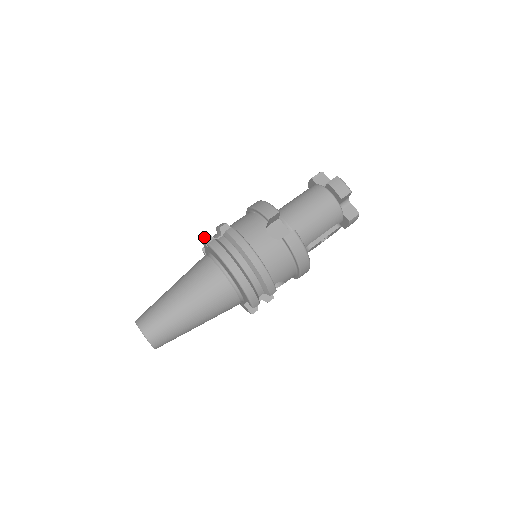
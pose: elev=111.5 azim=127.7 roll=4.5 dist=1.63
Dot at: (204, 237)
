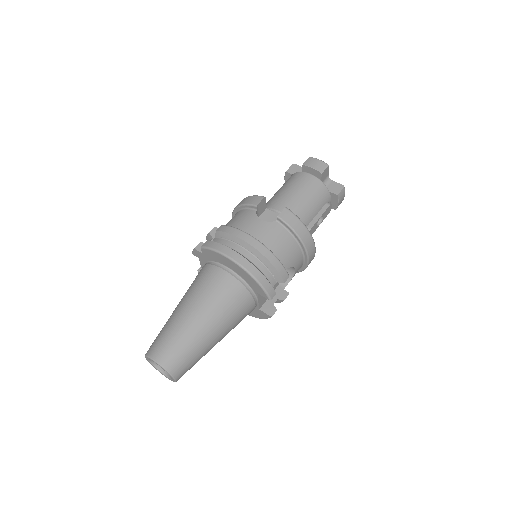
Dot at: (196, 246)
